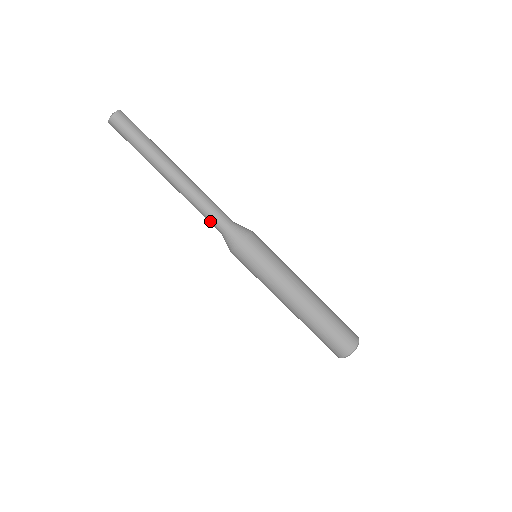
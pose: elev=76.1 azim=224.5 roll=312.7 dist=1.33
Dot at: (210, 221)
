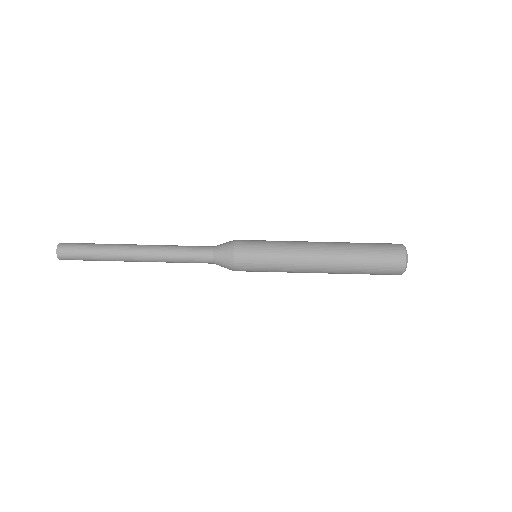
Dot at: (195, 260)
